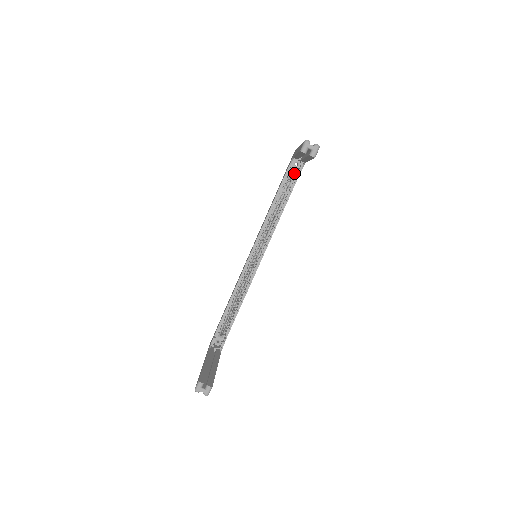
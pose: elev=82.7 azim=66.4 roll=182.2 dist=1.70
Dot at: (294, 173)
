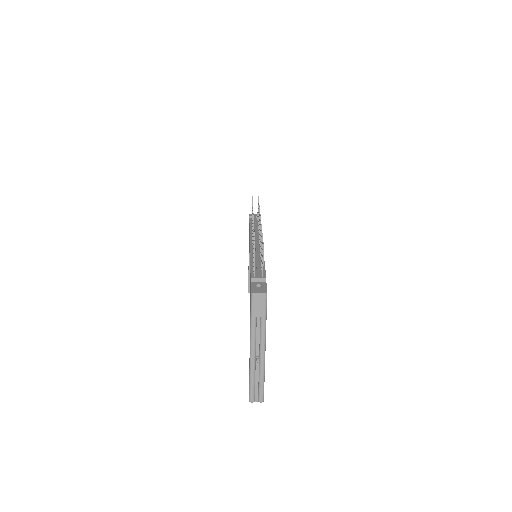
Dot at: occluded
